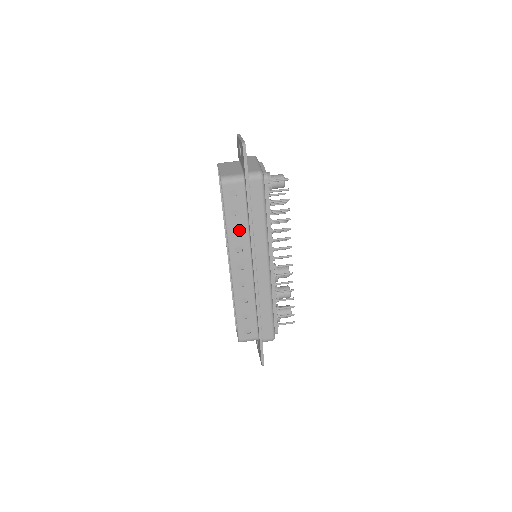
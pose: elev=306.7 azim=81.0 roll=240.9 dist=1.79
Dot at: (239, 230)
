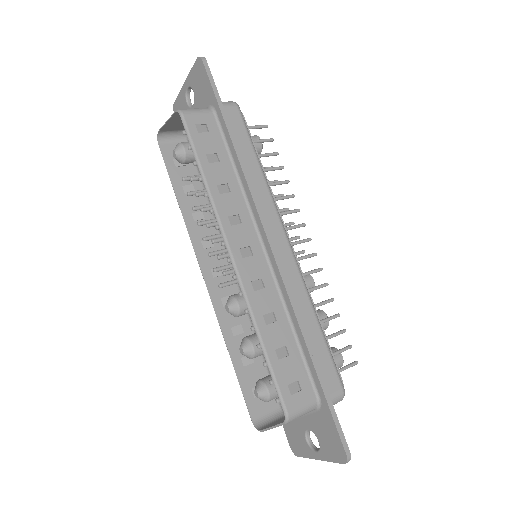
Dot at: (226, 188)
